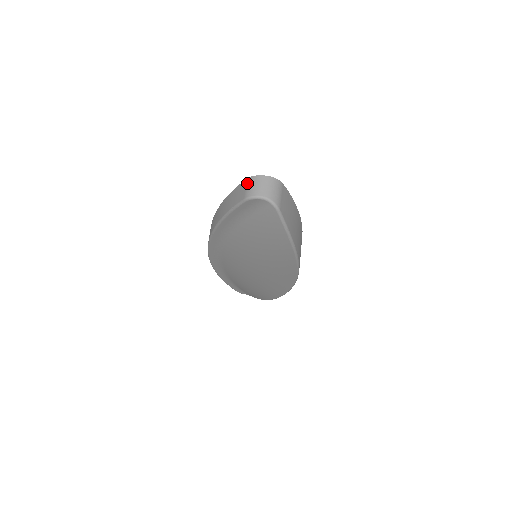
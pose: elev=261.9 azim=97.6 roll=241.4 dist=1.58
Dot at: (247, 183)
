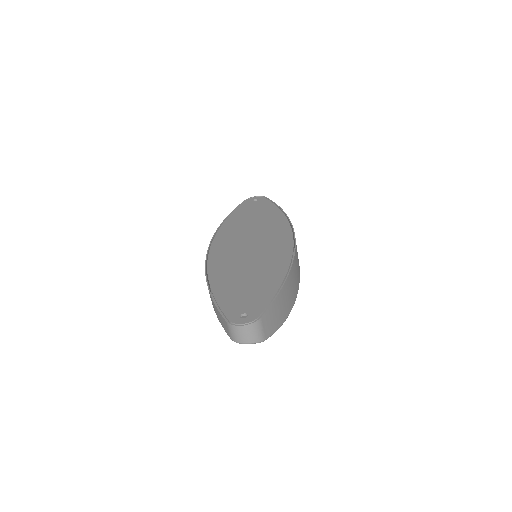
Dot at: (228, 327)
